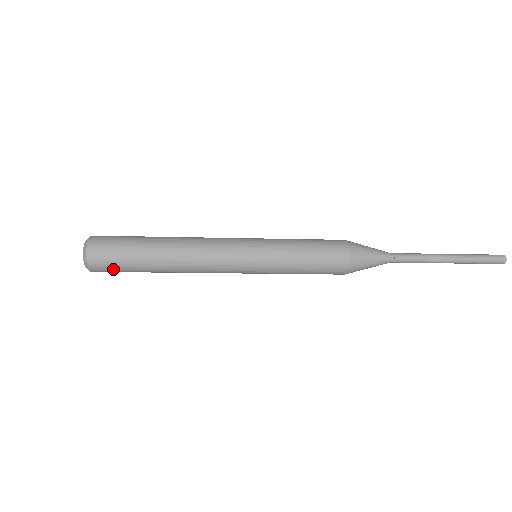
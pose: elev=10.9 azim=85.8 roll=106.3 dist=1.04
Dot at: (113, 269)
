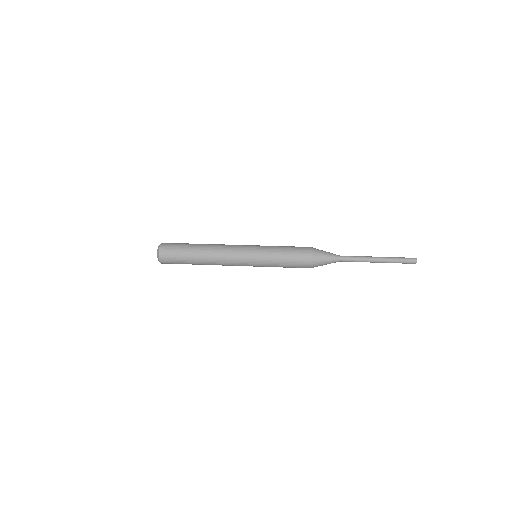
Dot at: occluded
